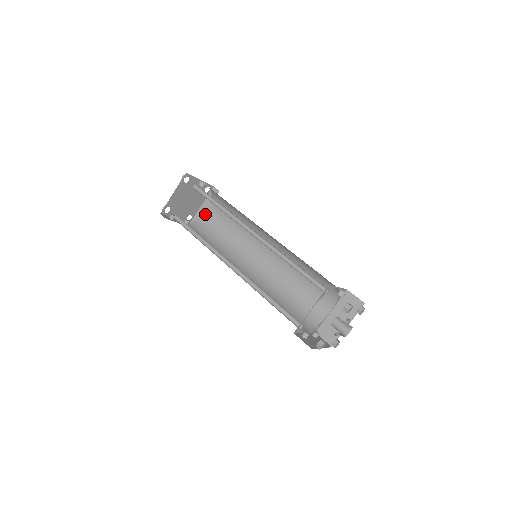
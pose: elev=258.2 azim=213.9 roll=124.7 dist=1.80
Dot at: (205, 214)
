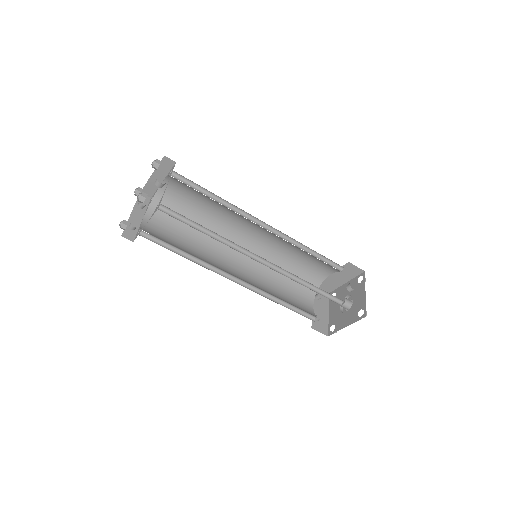
Dot at: (162, 187)
